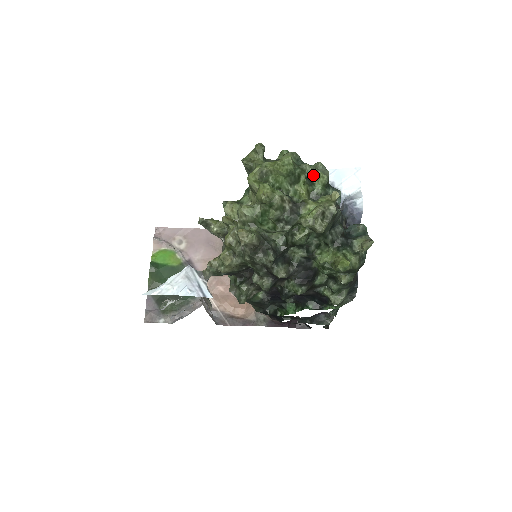
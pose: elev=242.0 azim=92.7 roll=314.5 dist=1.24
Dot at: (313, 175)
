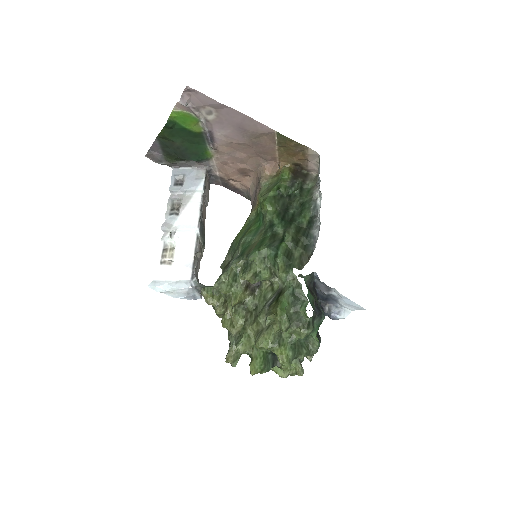
Dot at: occluded
